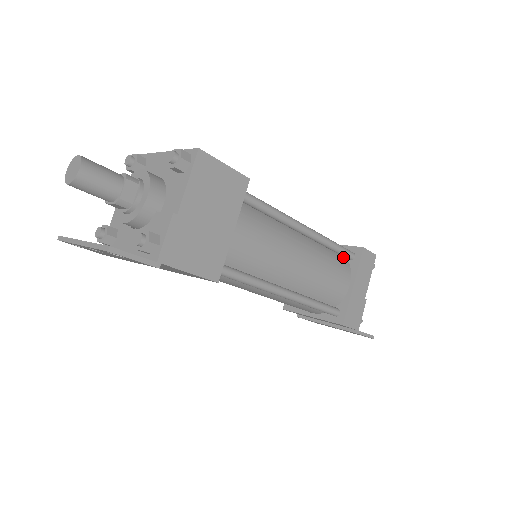
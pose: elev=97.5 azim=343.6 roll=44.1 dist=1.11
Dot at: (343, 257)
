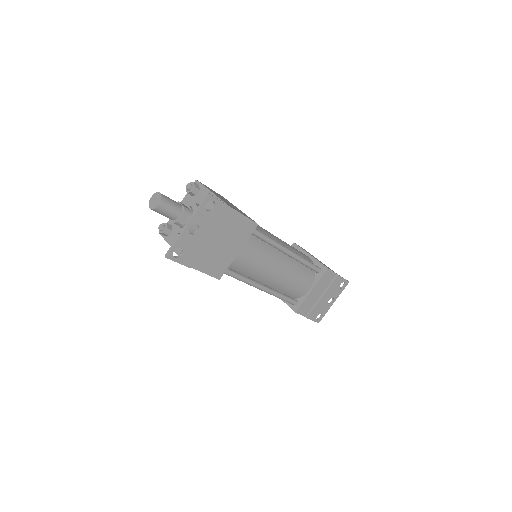
Dot at: occluded
